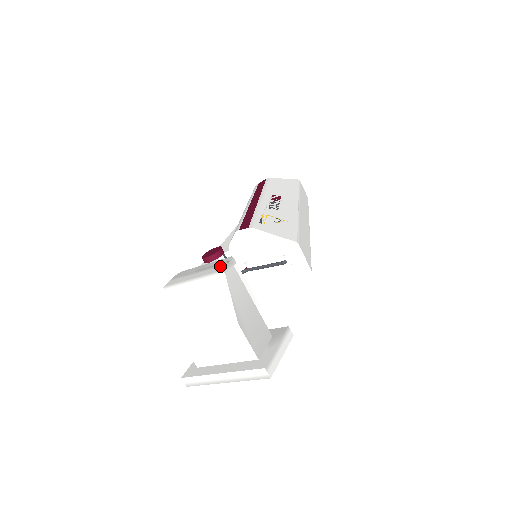
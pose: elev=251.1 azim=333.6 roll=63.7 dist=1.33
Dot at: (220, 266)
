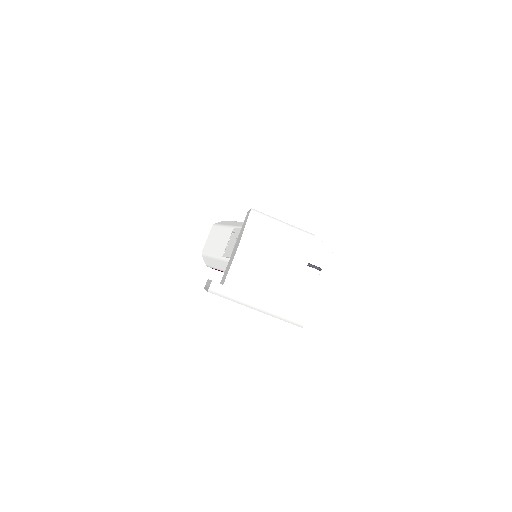
Dot at: occluded
